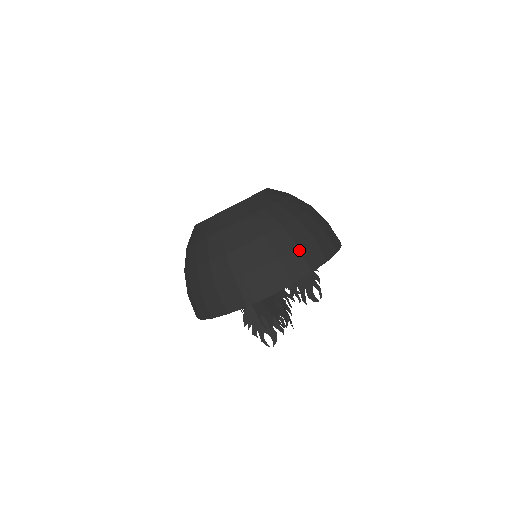
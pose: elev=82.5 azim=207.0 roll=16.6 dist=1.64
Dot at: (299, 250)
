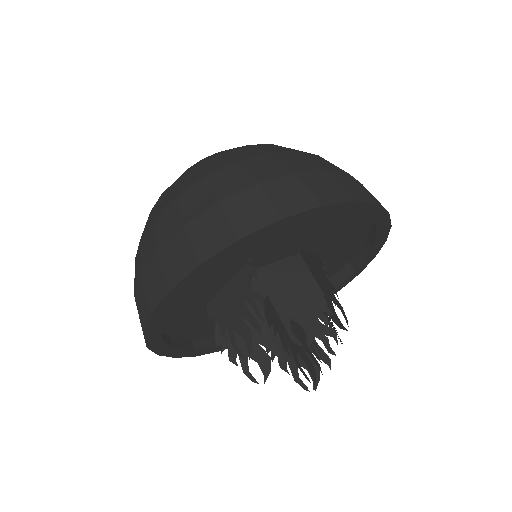
Dot at: occluded
